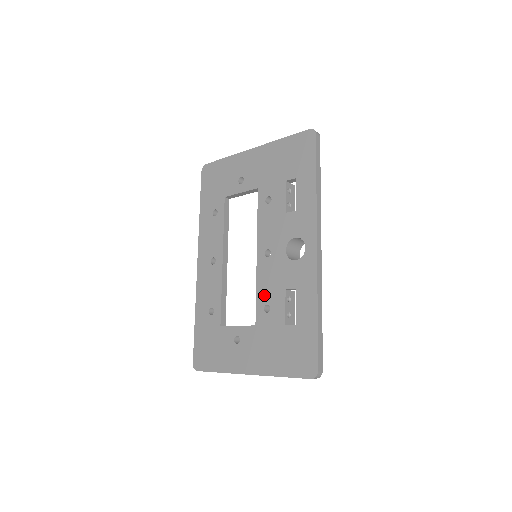
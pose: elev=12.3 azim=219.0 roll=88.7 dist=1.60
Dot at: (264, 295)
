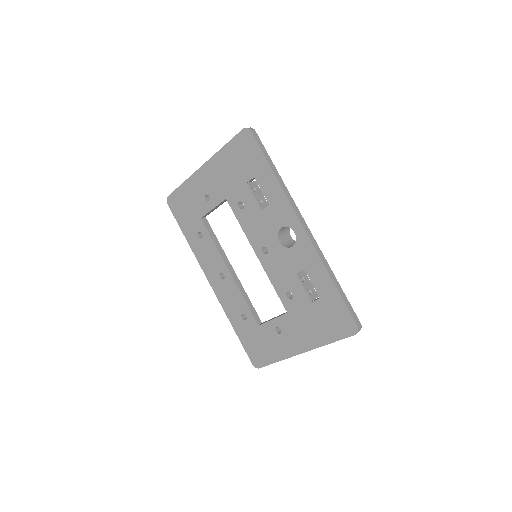
Dot at: (281, 286)
